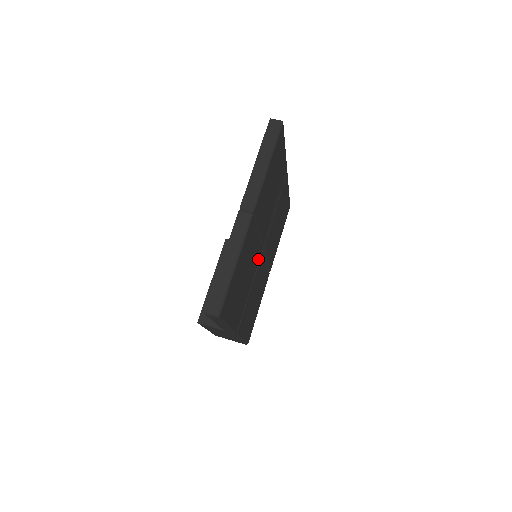
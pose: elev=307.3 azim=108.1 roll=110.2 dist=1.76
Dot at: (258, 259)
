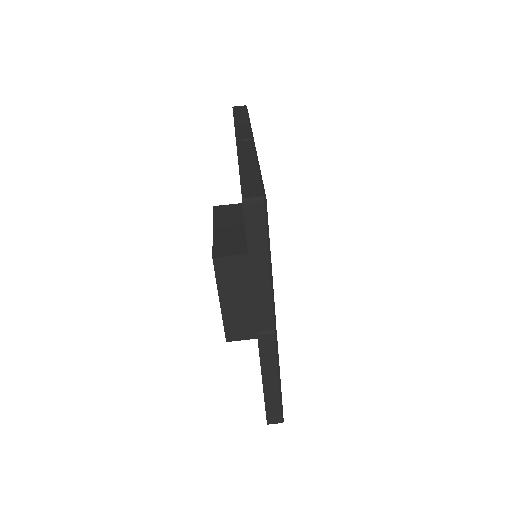
Dot at: occluded
